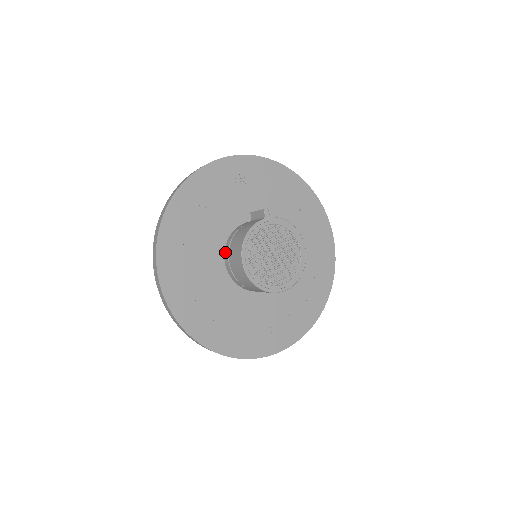
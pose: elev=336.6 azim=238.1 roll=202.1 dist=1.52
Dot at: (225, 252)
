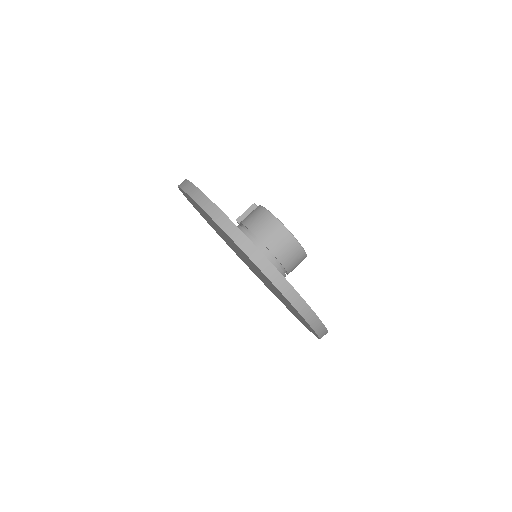
Dot at: occluded
